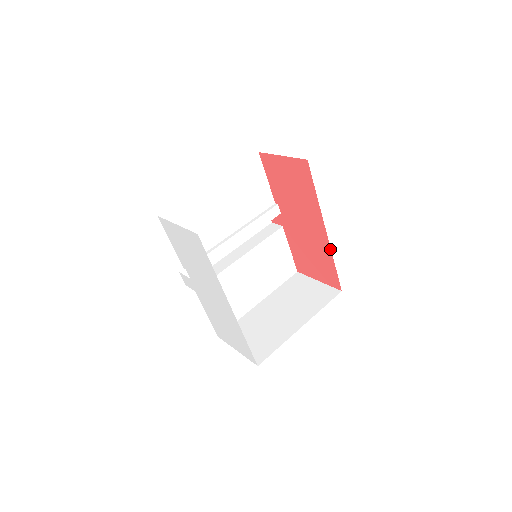
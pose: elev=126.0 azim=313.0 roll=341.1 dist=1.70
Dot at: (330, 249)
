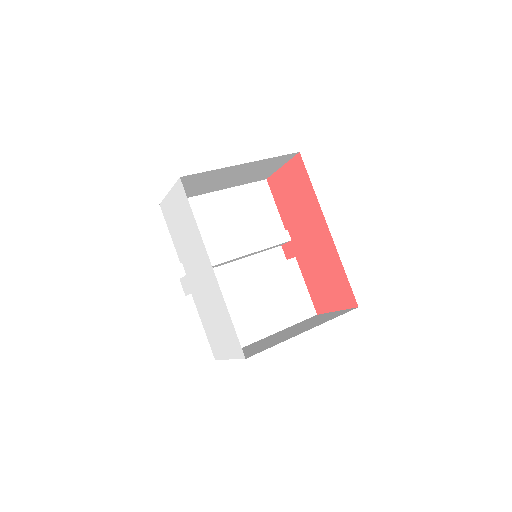
Dot at: (336, 250)
